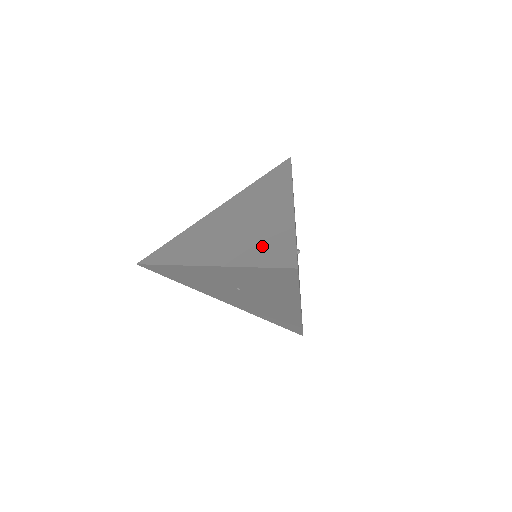
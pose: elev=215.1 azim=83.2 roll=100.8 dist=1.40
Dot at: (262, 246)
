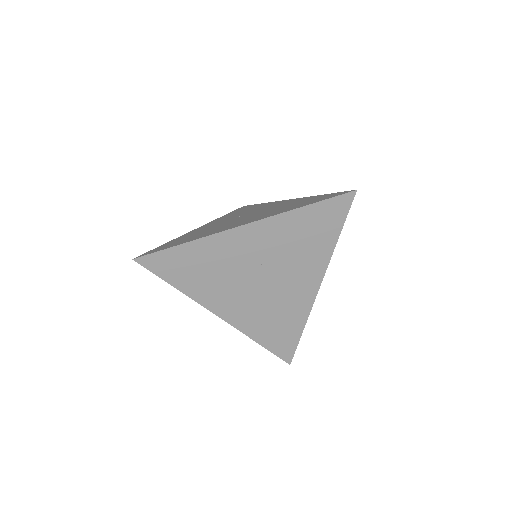
Dot at: (275, 328)
